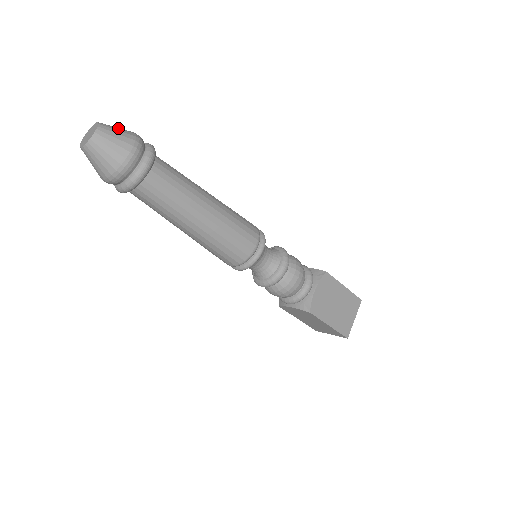
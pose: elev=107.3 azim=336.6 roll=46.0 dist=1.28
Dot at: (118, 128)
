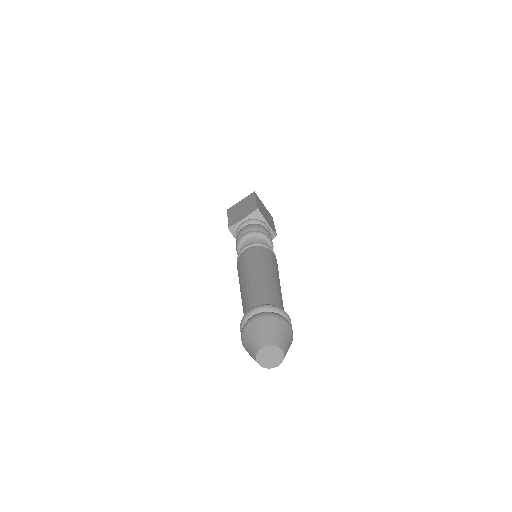
Dot at: (267, 330)
